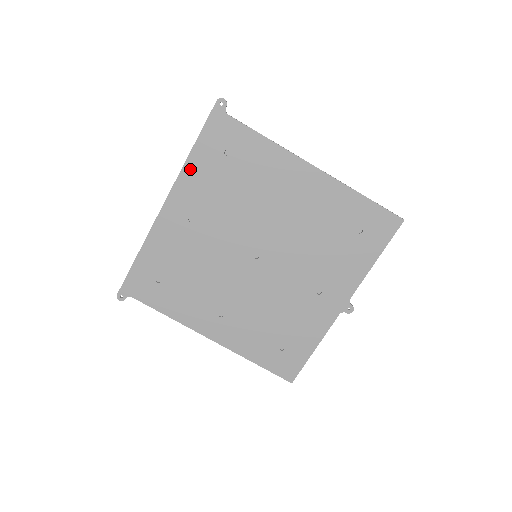
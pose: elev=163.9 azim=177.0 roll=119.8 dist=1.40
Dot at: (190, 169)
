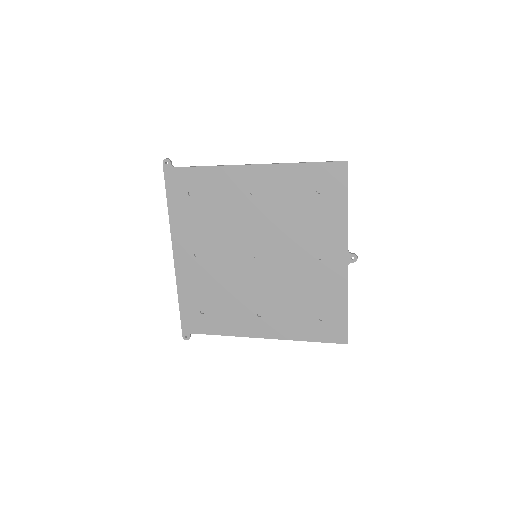
Dot at: (175, 220)
